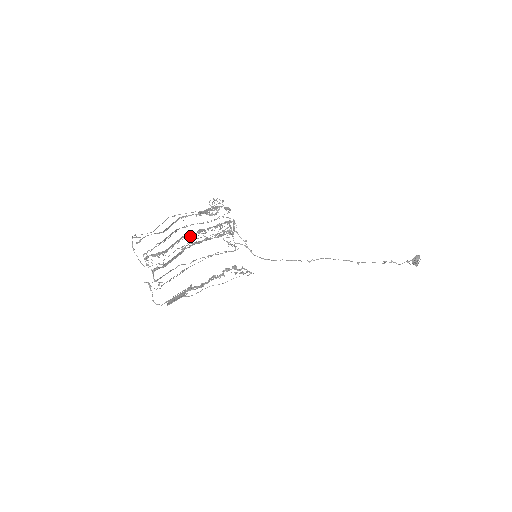
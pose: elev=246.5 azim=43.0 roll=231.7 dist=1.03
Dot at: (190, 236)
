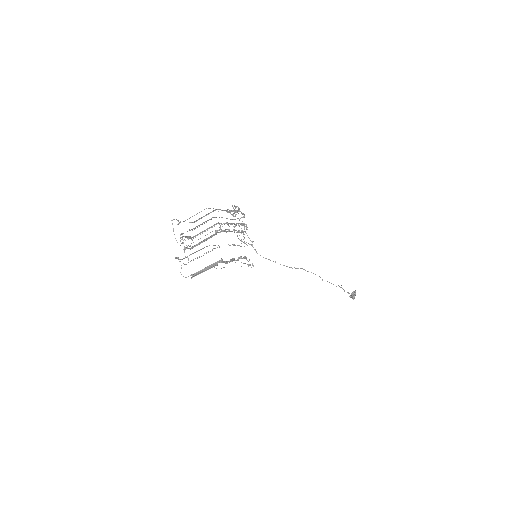
Dot at: (222, 224)
